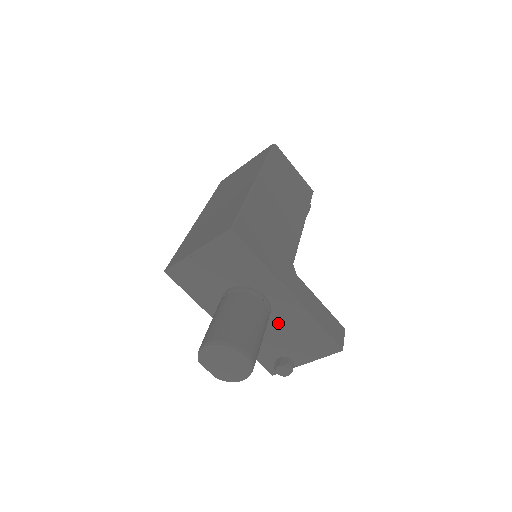
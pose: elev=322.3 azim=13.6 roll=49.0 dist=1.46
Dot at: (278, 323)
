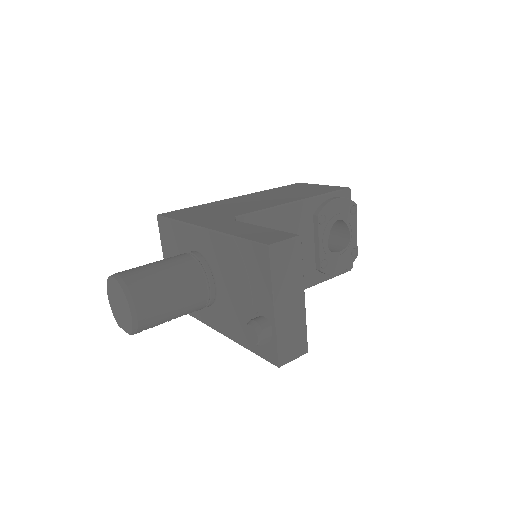
Dot at: (223, 274)
